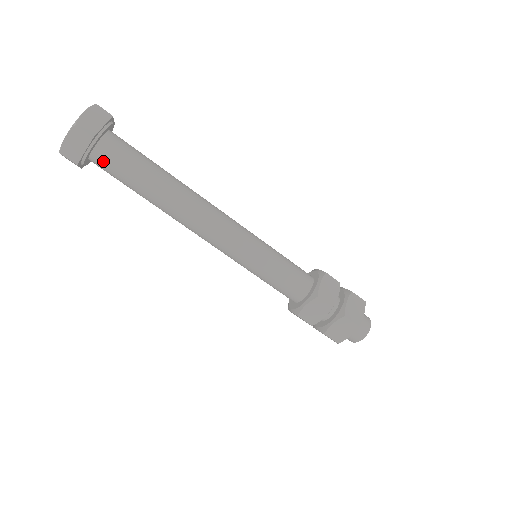
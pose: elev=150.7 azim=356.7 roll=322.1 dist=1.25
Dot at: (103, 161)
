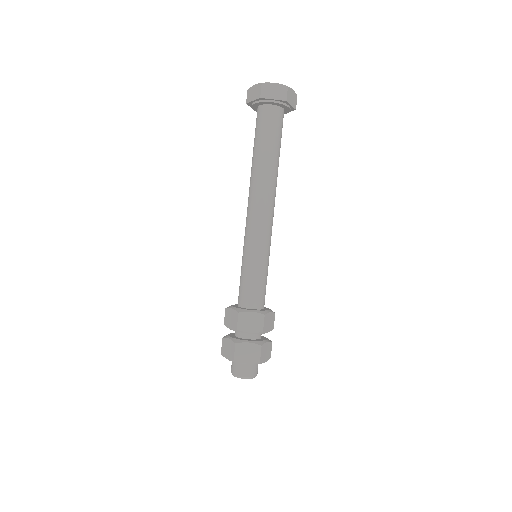
Dot at: (269, 114)
